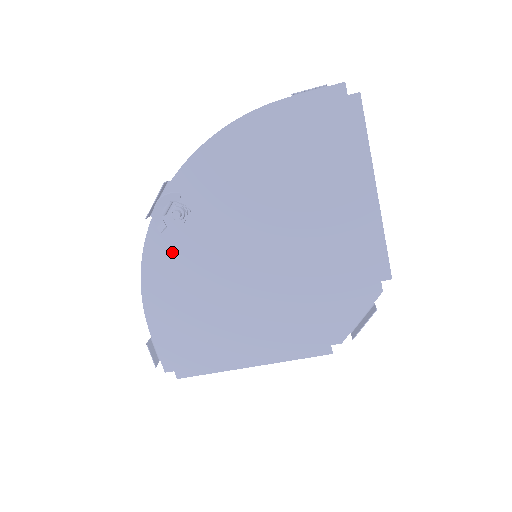
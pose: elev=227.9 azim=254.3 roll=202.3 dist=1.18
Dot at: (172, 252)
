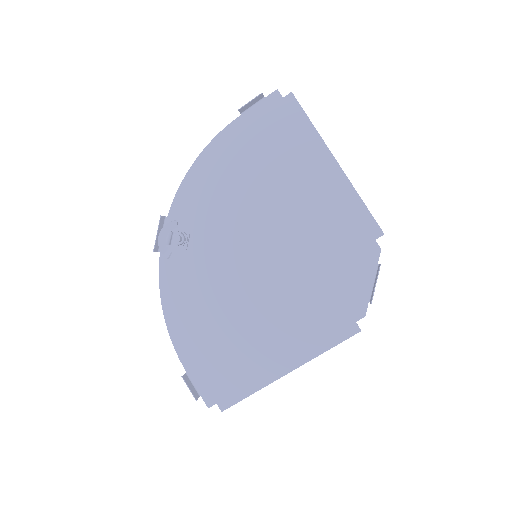
Dot at: (184, 278)
